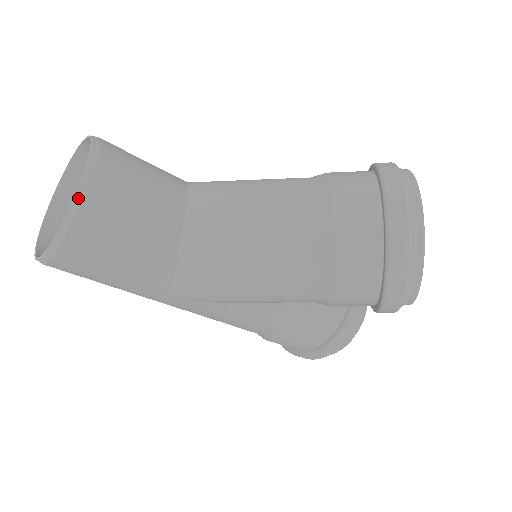
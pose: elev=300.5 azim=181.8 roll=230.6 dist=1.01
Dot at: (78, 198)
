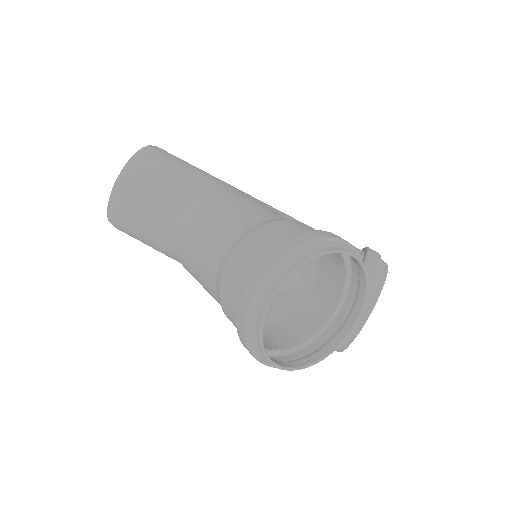
Dot at: (109, 207)
